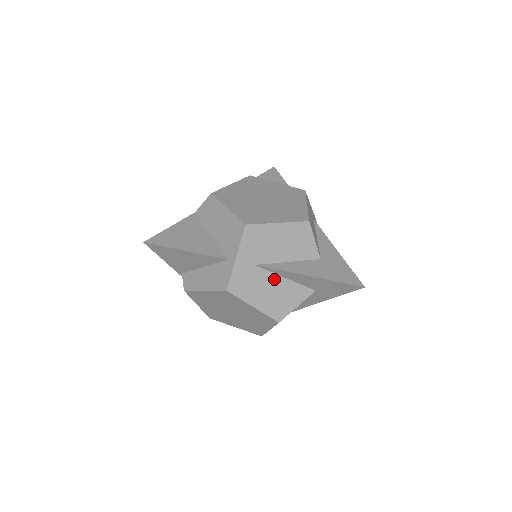
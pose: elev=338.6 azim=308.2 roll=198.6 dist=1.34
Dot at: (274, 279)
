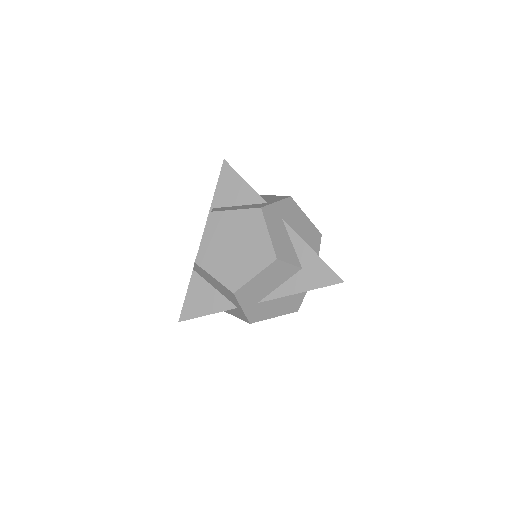
Dot at: (277, 299)
